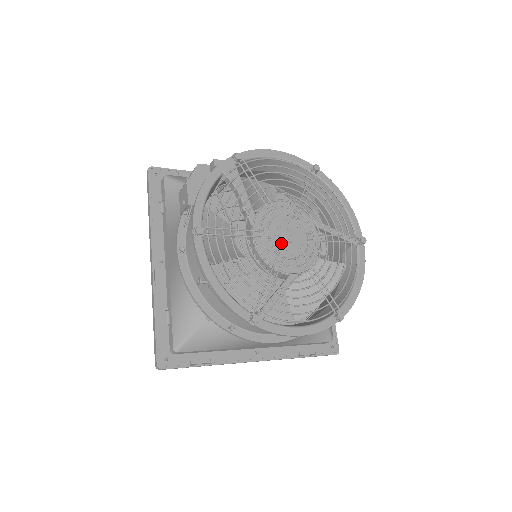
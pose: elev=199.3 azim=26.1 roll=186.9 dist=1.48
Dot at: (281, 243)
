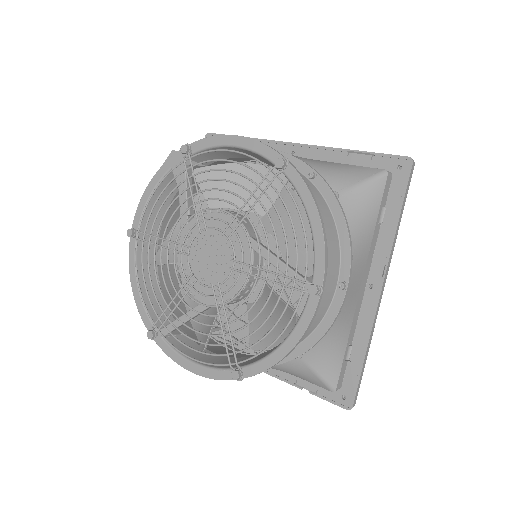
Dot at: (204, 263)
